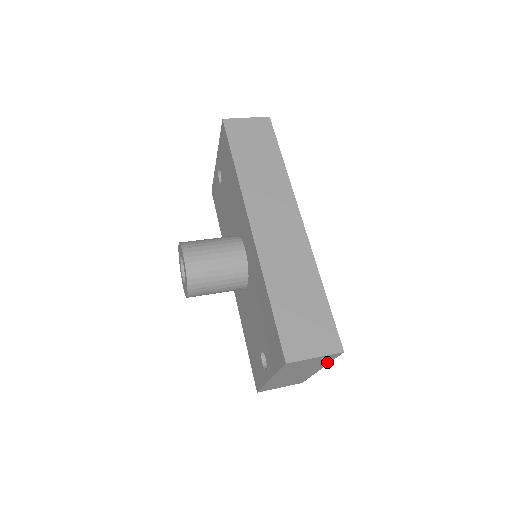
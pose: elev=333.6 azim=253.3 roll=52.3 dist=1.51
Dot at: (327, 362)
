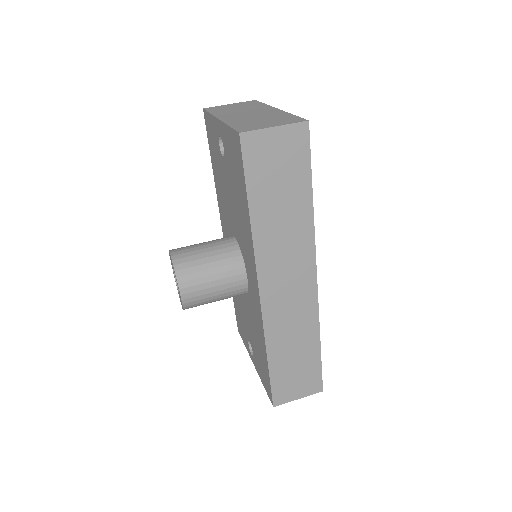
Dot at: occluded
